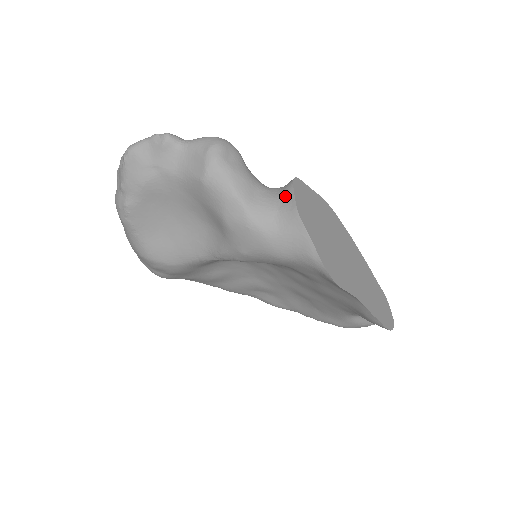
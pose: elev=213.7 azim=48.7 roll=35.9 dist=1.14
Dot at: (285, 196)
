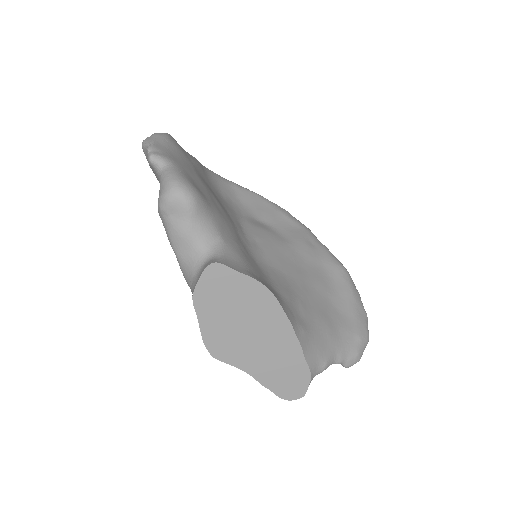
Dot at: (199, 273)
